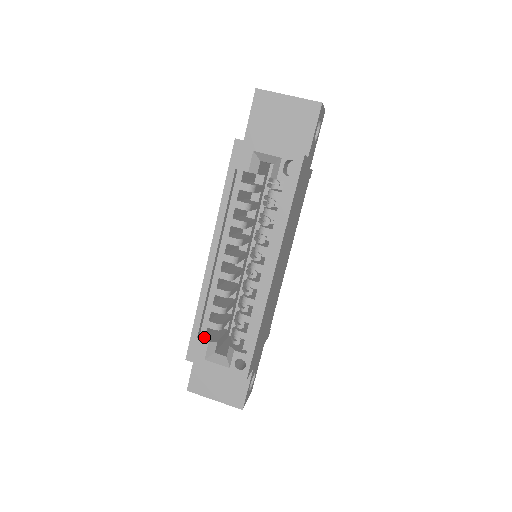
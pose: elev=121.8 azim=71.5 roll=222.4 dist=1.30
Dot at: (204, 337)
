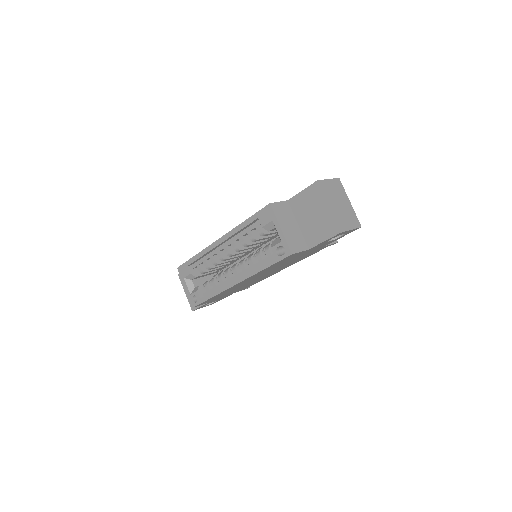
Dot at: (192, 268)
